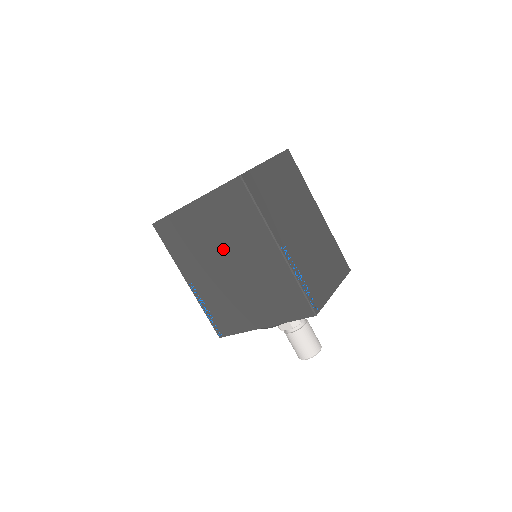
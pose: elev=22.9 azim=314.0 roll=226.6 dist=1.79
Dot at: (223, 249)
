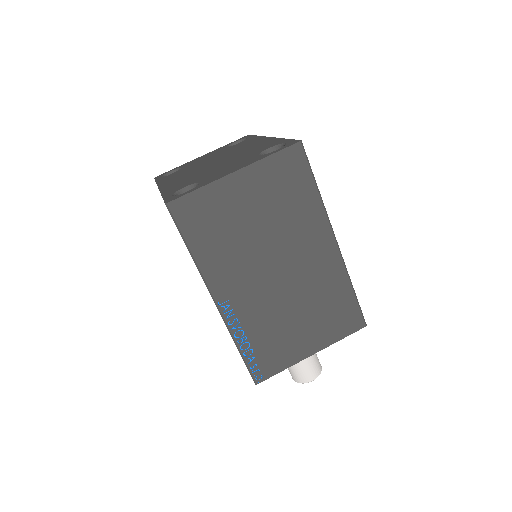
Dot at: occluded
